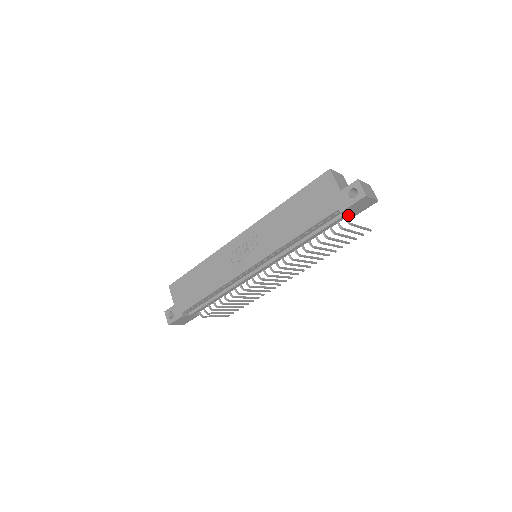
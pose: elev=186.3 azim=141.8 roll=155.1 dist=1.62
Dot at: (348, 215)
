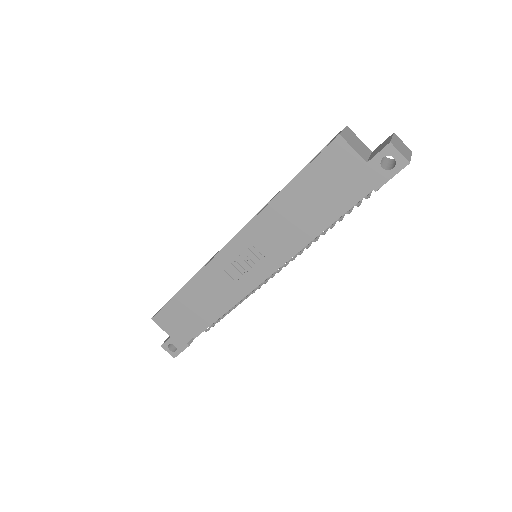
Dot at: occluded
